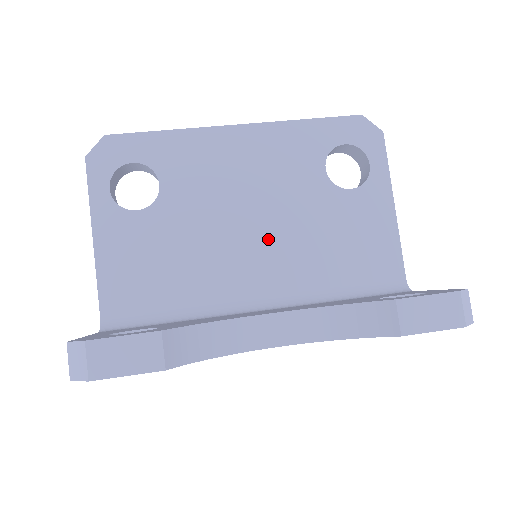
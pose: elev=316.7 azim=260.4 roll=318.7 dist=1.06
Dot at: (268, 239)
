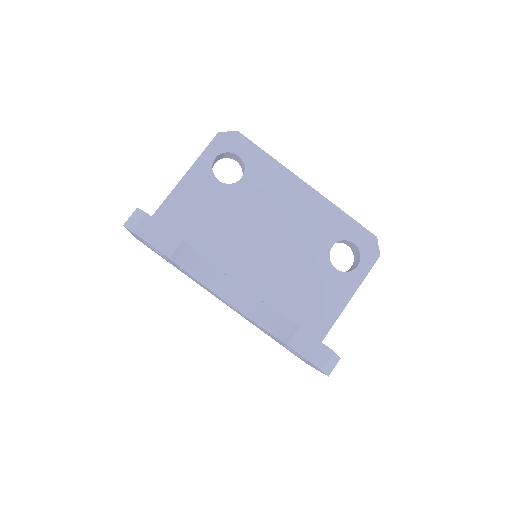
Dot at: (270, 254)
